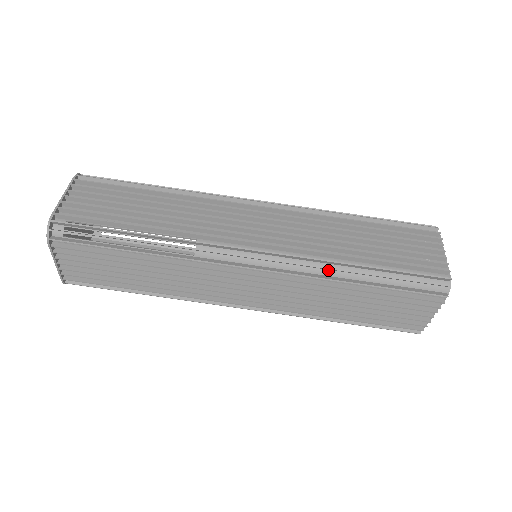
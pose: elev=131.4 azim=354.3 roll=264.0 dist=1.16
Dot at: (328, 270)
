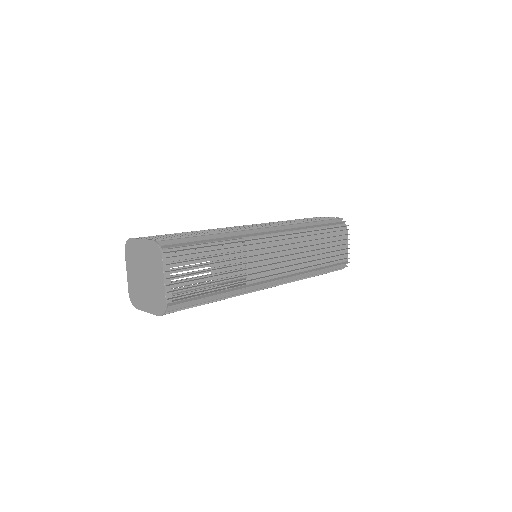
Dot at: (303, 226)
